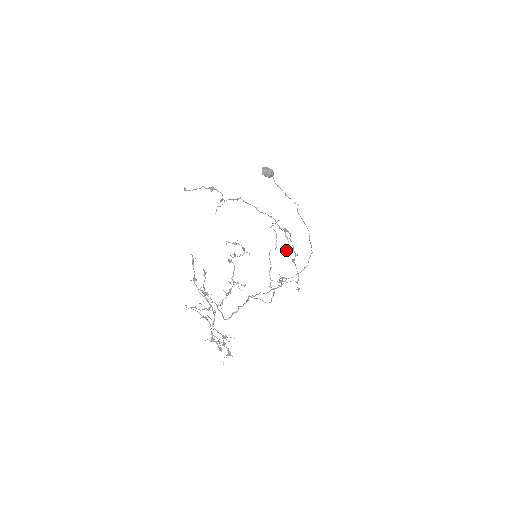
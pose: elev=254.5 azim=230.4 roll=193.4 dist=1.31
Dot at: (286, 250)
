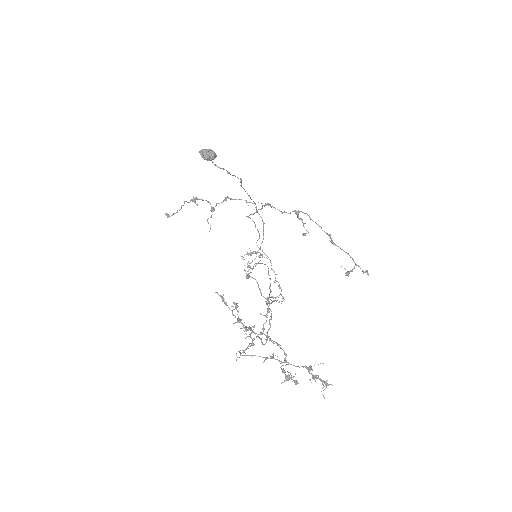
Dot at: (305, 234)
